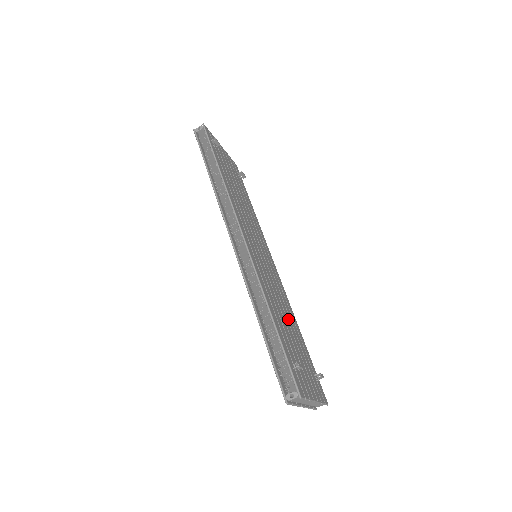
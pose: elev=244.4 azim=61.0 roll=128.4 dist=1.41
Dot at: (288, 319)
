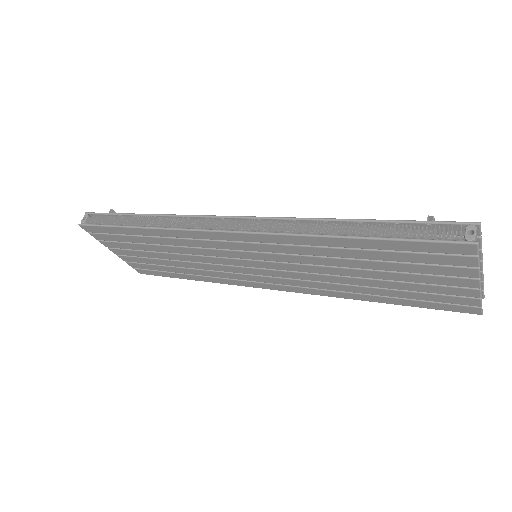
Dot at: occluded
